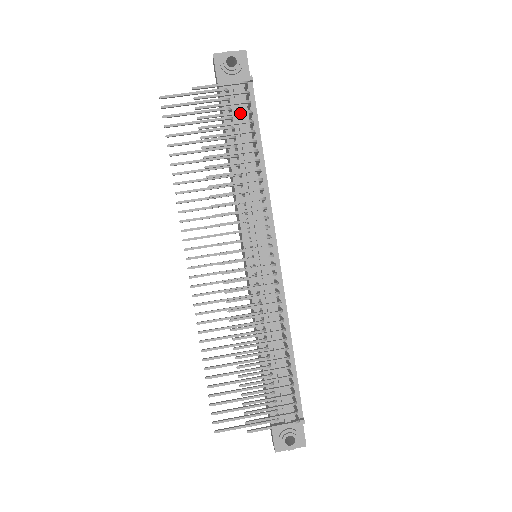
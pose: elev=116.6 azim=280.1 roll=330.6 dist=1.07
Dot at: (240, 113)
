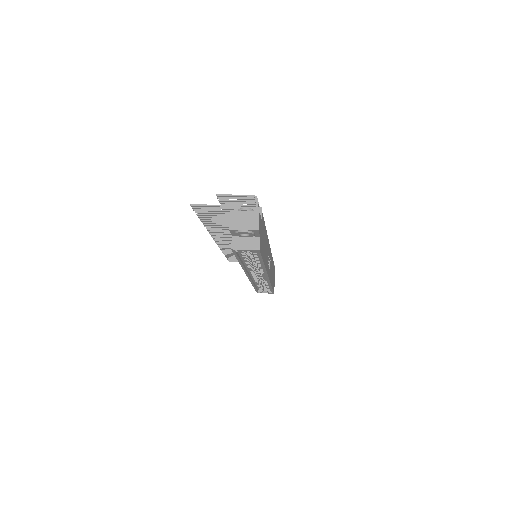
Dot at: occluded
